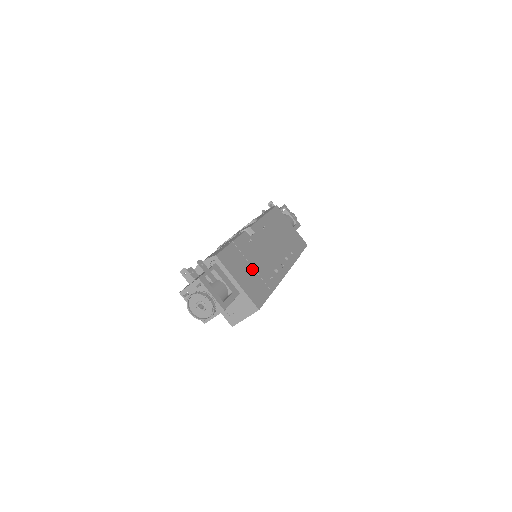
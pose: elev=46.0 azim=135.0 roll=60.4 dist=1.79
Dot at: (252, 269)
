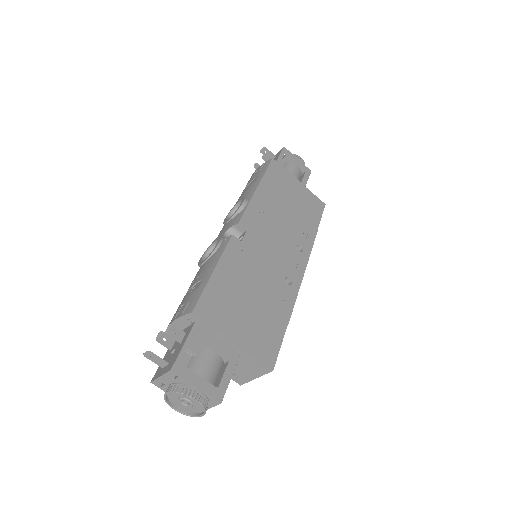
Dot at: (252, 301)
